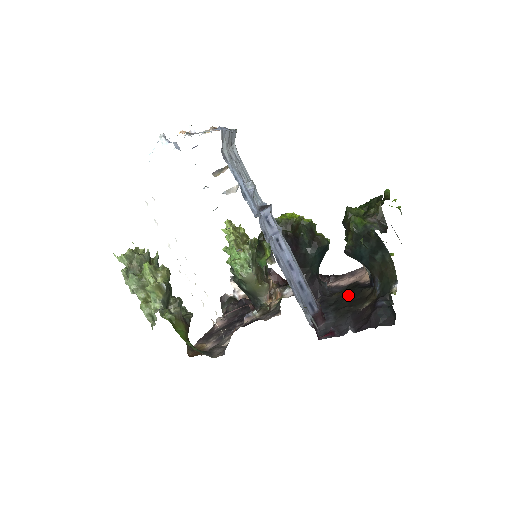
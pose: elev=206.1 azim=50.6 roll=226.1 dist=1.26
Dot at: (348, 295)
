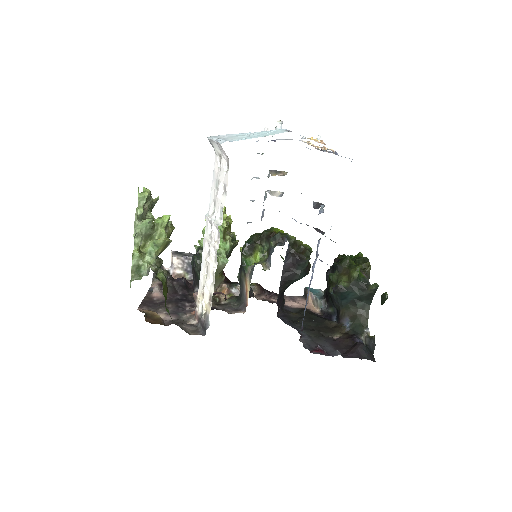
Dot at: (311, 320)
